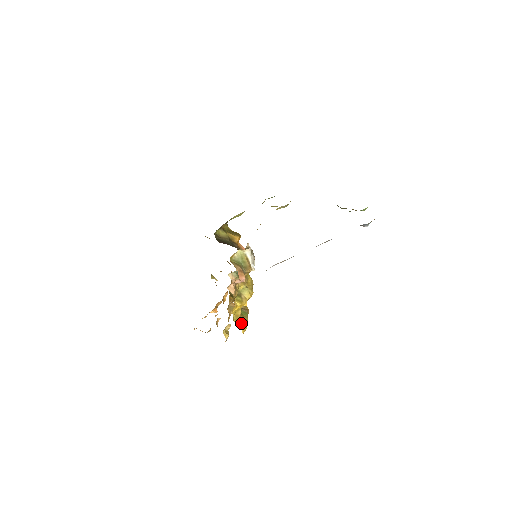
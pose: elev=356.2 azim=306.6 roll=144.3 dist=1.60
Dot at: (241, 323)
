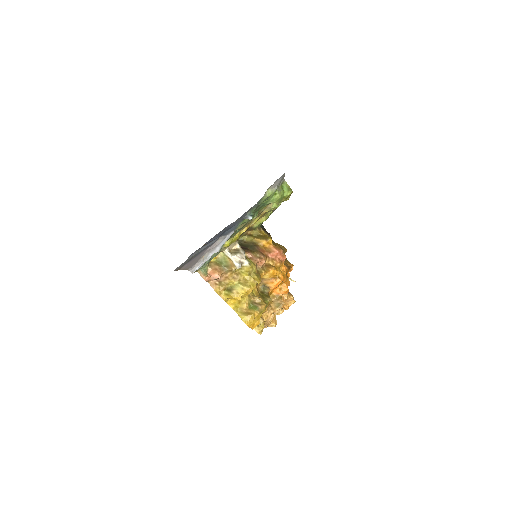
Dot at: (243, 315)
